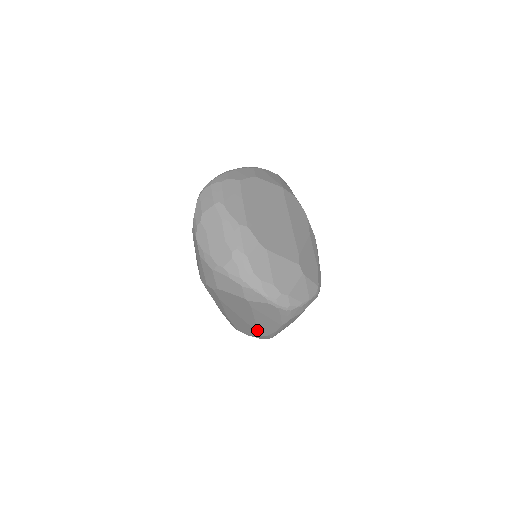
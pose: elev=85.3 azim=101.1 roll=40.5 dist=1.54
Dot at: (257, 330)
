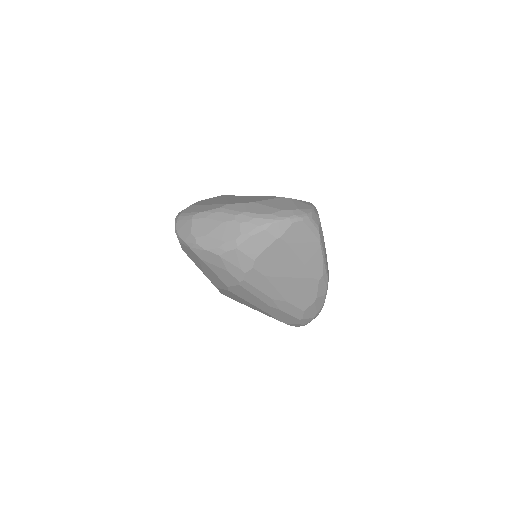
Dot at: (312, 276)
